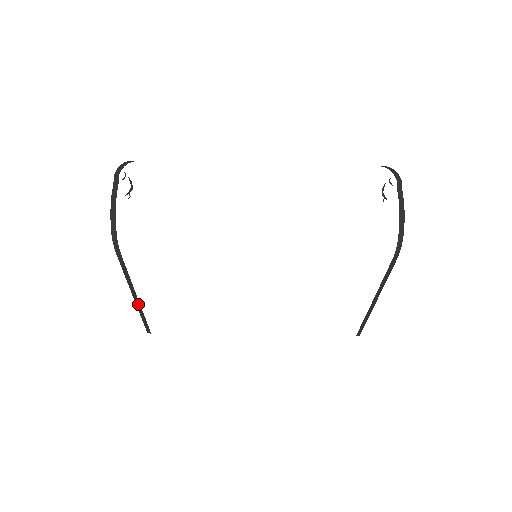
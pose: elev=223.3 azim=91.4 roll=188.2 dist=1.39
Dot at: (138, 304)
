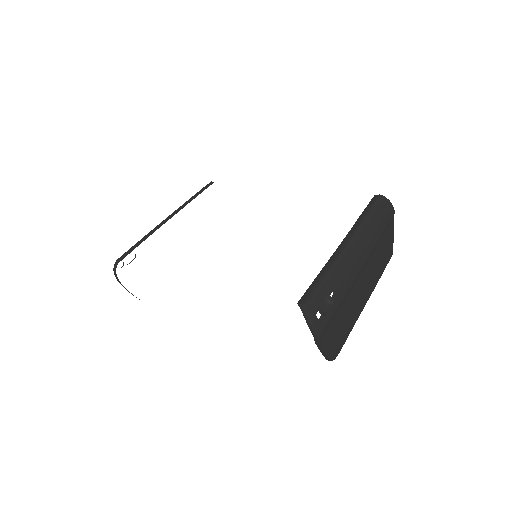
Dot at: occluded
